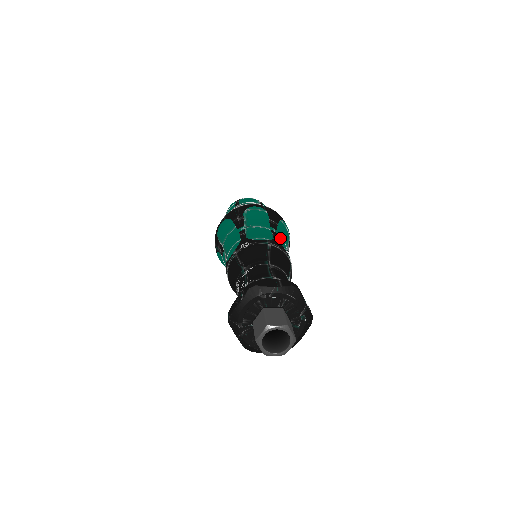
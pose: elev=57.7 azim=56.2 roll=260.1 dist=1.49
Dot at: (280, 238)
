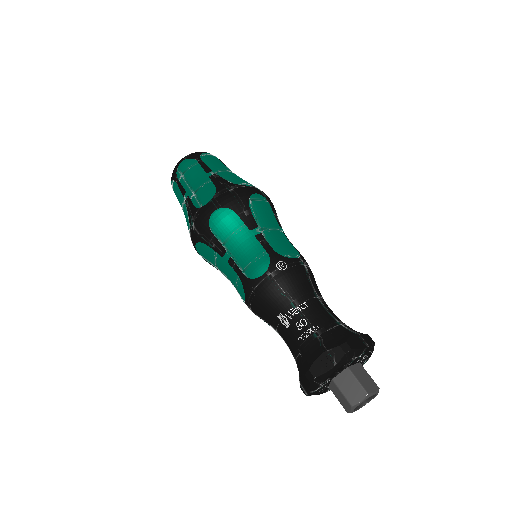
Dot at: occluded
